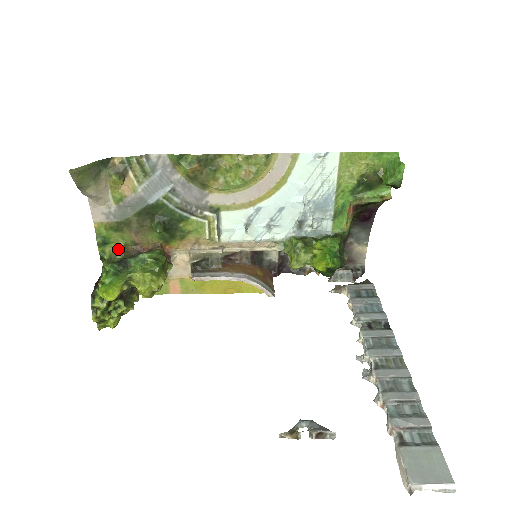
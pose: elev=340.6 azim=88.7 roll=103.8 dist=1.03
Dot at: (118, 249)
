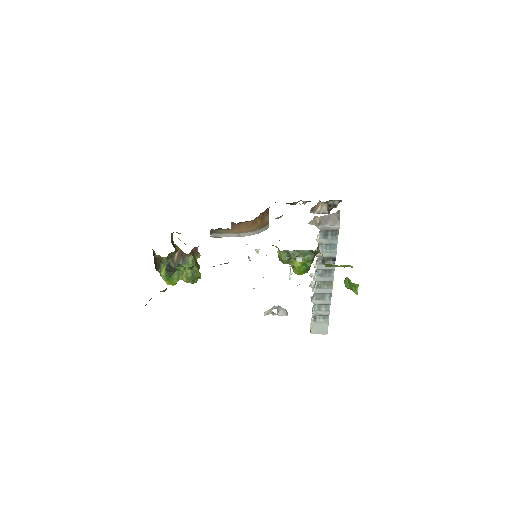
Dot at: (163, 259)
